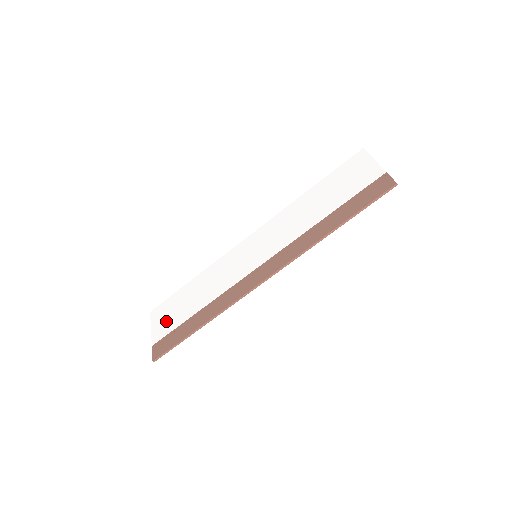
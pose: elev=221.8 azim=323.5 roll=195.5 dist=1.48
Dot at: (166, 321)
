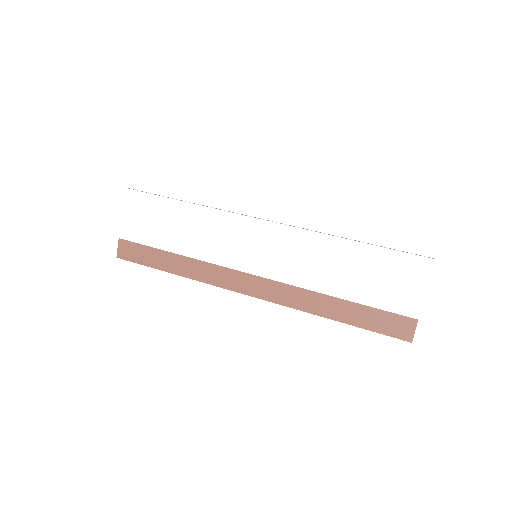
Dot at: (140, 225)
